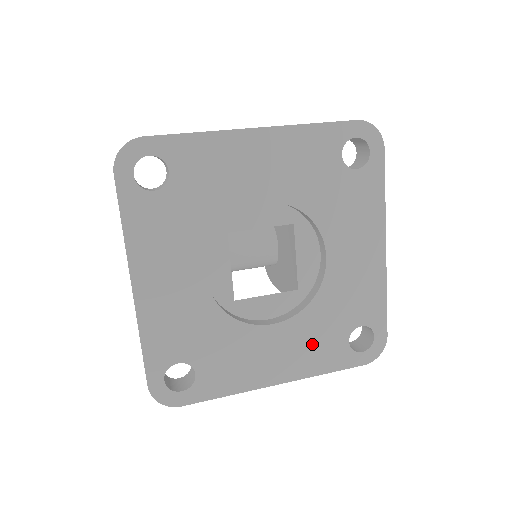
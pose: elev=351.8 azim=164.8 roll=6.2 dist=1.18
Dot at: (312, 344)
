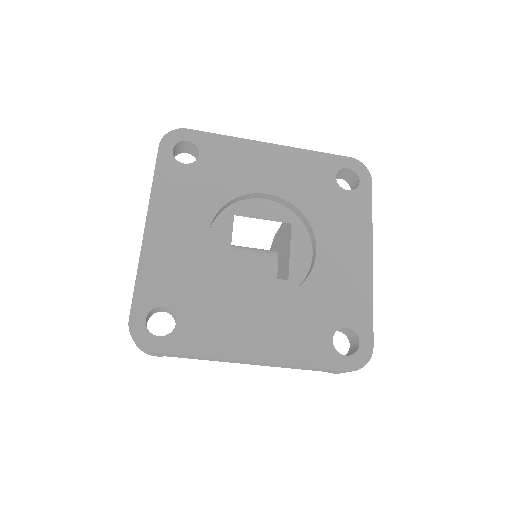
Dot at: (295, 330)
